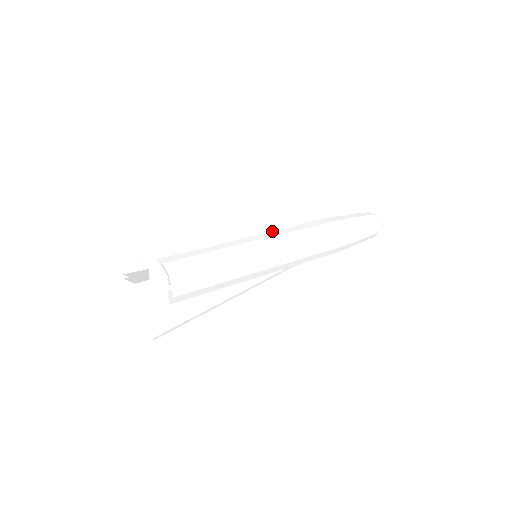
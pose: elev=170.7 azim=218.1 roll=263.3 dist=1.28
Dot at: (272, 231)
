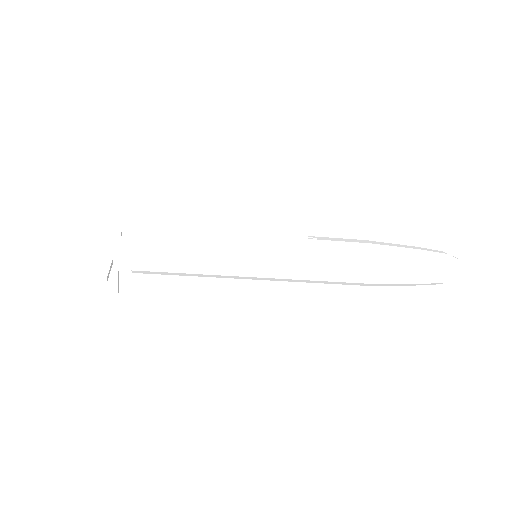
Dot at: (285, 238)
